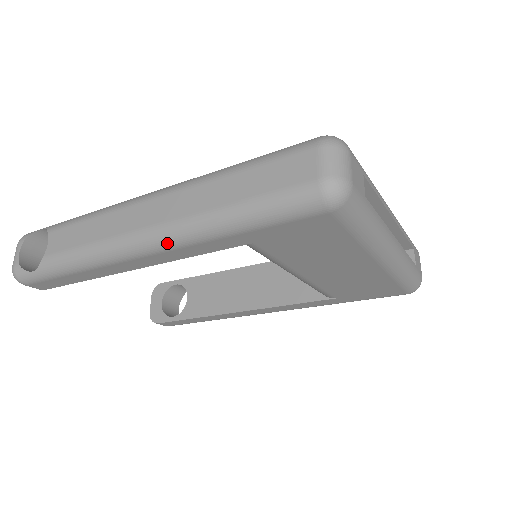
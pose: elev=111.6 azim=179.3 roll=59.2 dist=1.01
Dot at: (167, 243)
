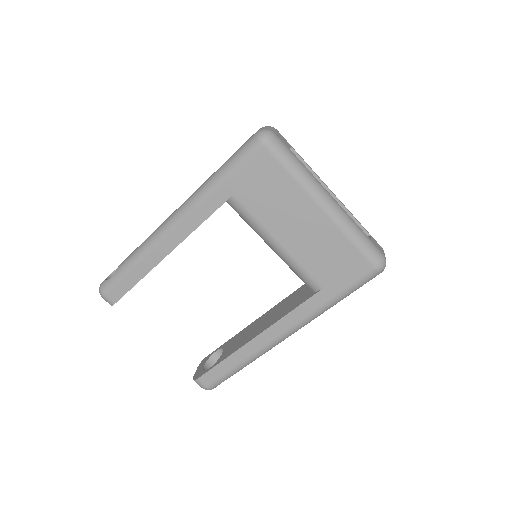
Dot at: (186, 209)
